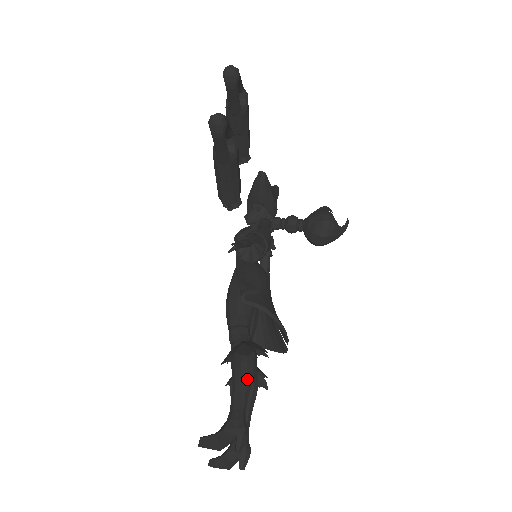
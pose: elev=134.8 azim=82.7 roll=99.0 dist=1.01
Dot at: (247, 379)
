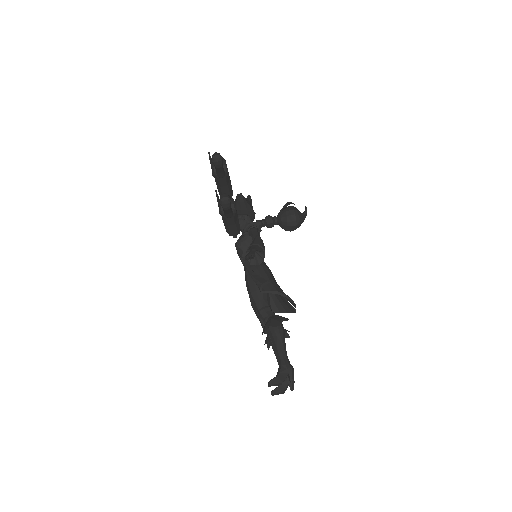
Dot at: (282, 339)
